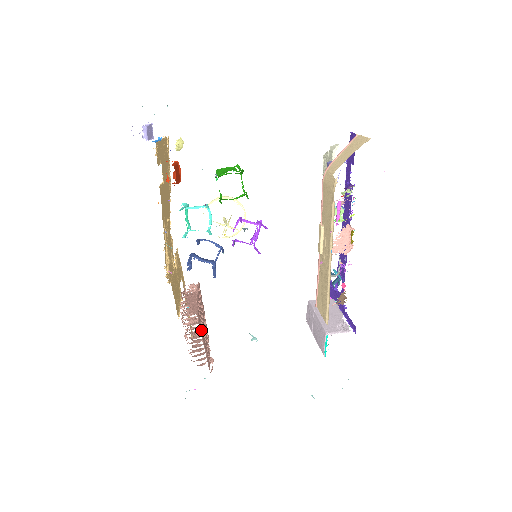
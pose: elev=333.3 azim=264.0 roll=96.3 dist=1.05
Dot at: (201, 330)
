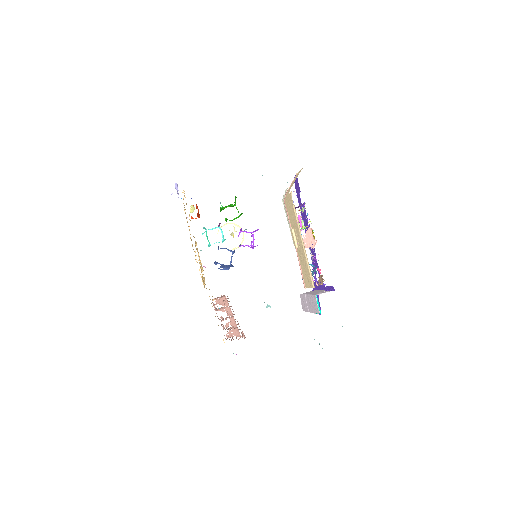
Dot at: occluded
